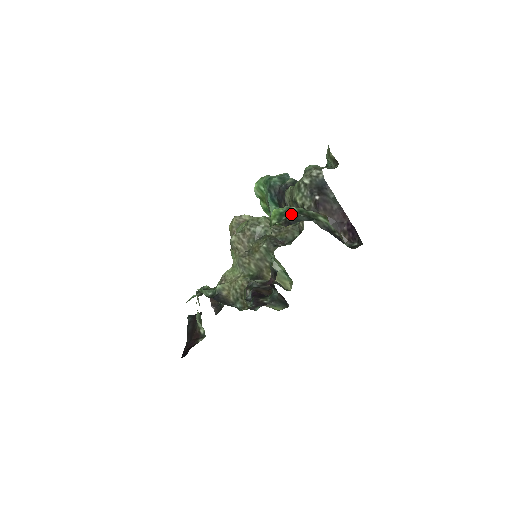
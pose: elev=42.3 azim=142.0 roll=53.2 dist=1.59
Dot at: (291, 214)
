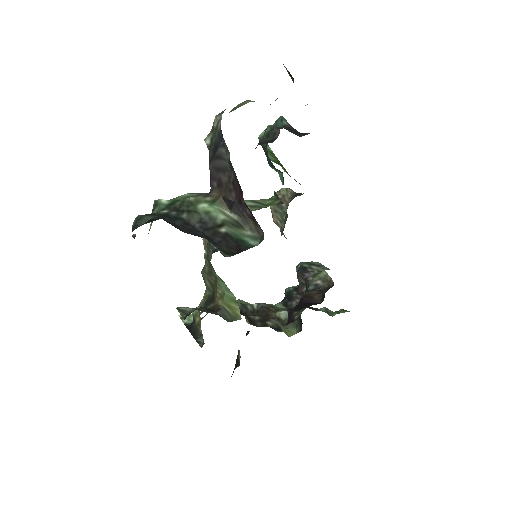
Dot at: occluded
